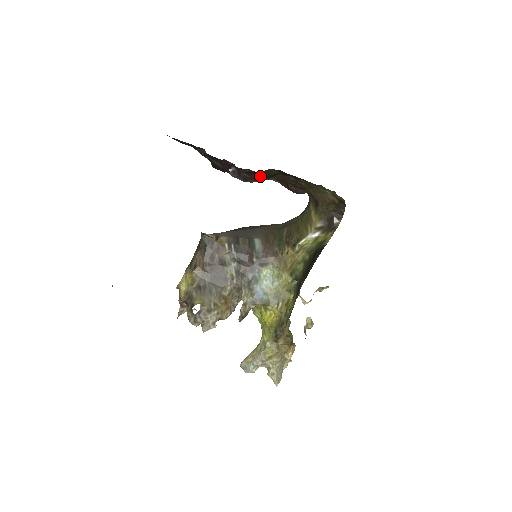
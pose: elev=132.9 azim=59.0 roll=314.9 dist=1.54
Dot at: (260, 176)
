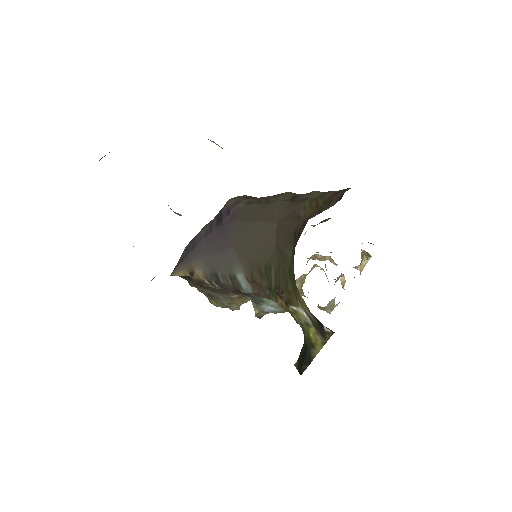
Dot at: occluded
